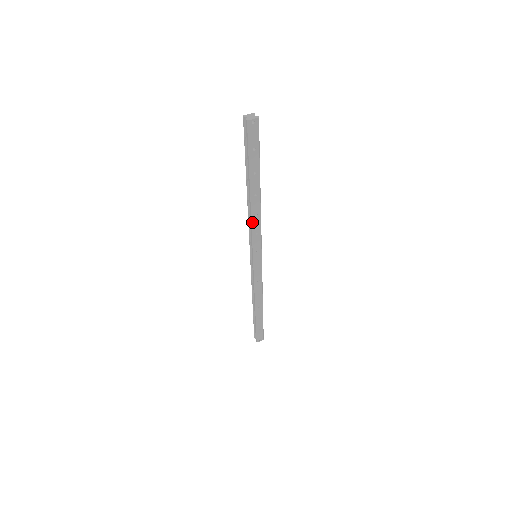
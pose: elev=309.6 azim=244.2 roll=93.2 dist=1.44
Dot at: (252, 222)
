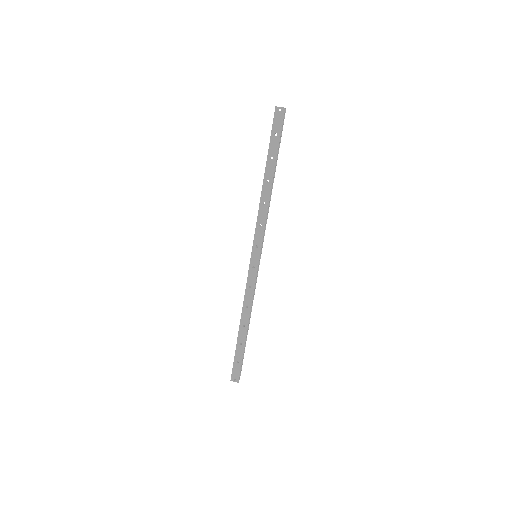
Dot at: (259, 209)
